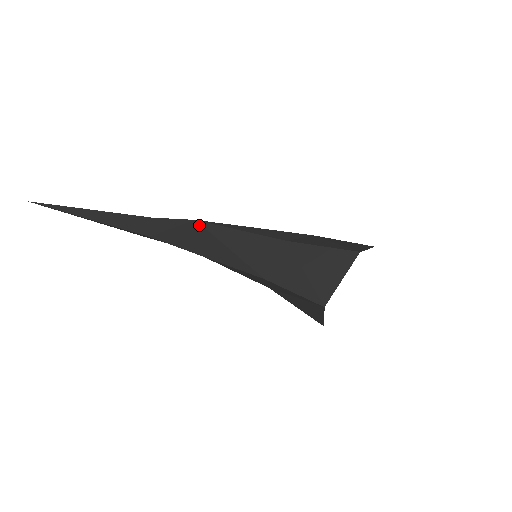
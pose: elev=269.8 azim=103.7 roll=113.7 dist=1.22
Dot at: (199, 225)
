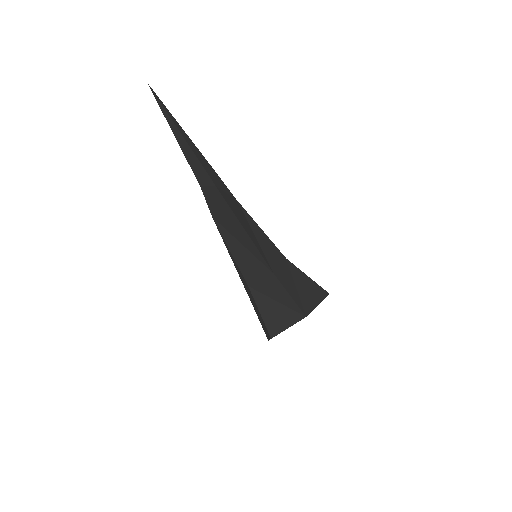
Dot at: (239, 205)
